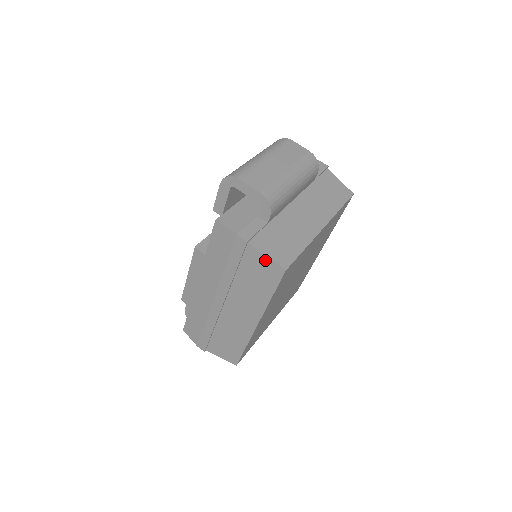
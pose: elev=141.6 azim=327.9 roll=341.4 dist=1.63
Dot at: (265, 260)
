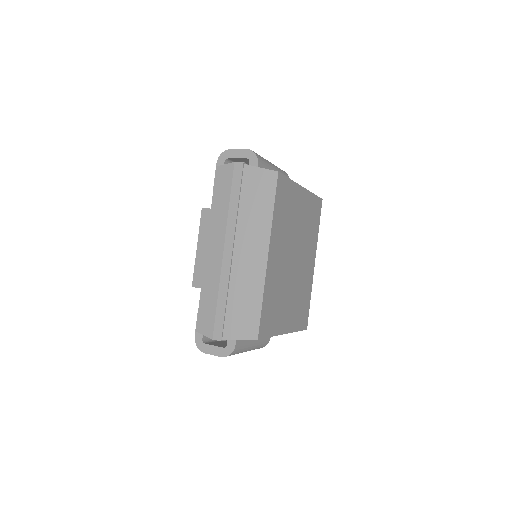
Dot at: (260, 173)
